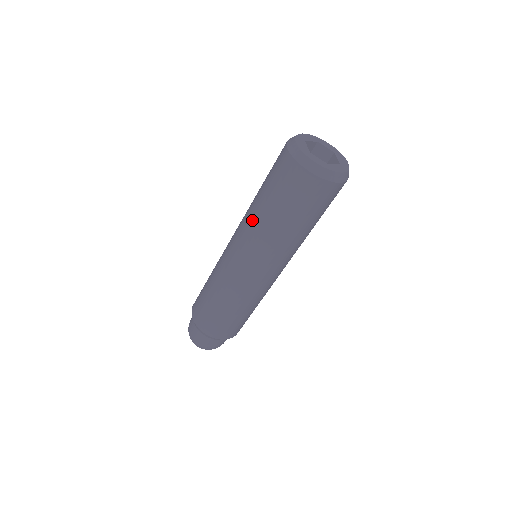
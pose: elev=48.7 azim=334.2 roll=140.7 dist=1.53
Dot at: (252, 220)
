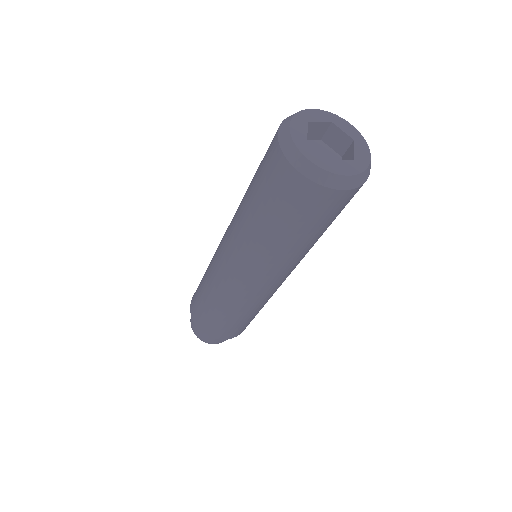
Dot at: (266, 252)
